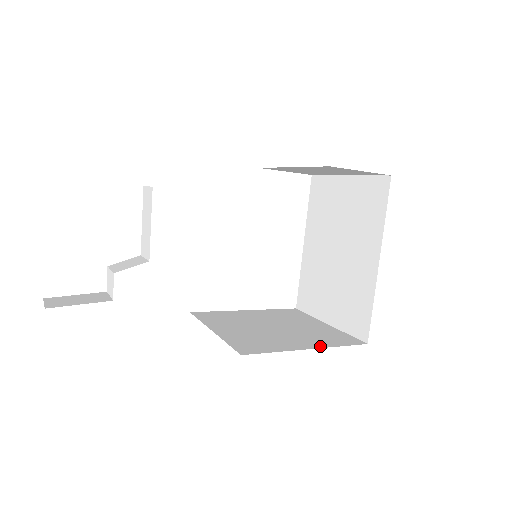
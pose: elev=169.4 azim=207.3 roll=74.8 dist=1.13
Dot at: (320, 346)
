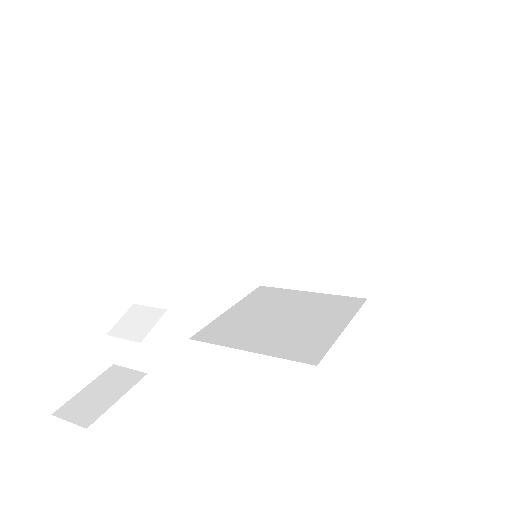
Dot at: (347, 320)
